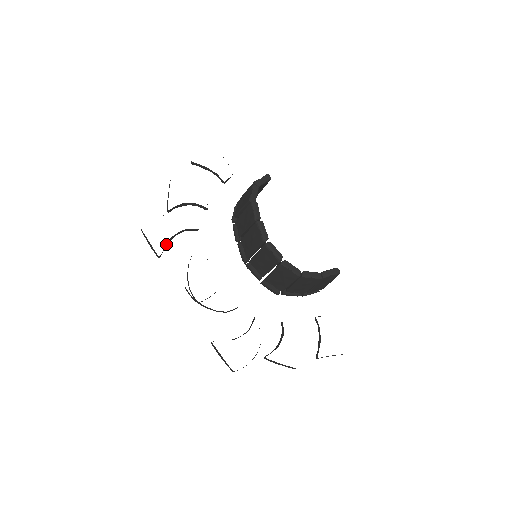
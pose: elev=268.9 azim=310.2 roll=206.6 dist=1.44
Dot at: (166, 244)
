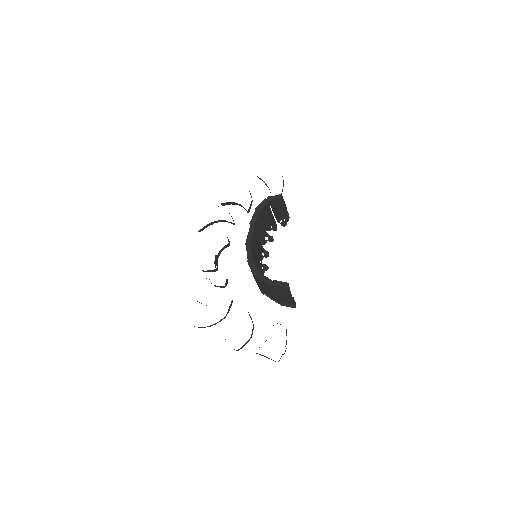
Dot at: (207, 225)
